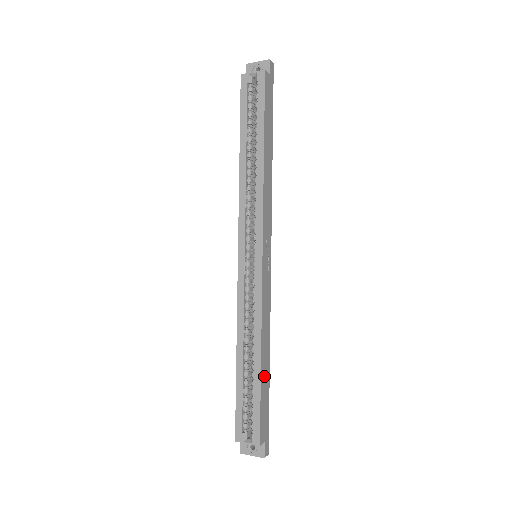
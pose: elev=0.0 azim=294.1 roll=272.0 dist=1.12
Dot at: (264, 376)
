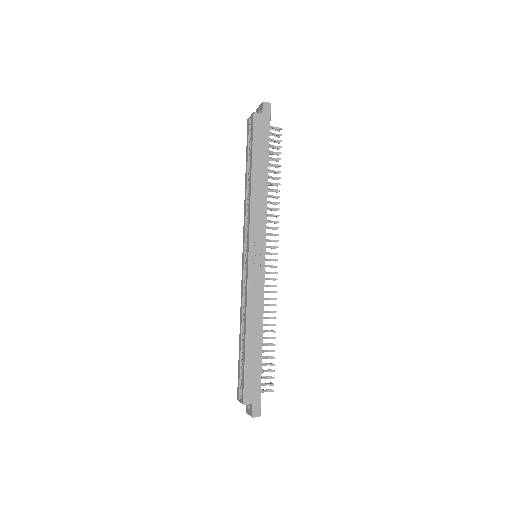
Dot at: (252, 351)
